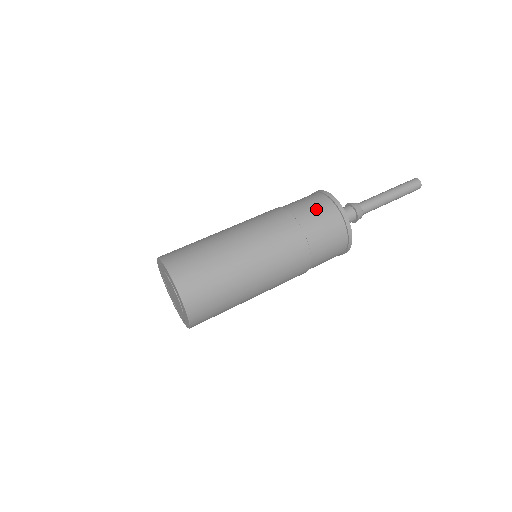
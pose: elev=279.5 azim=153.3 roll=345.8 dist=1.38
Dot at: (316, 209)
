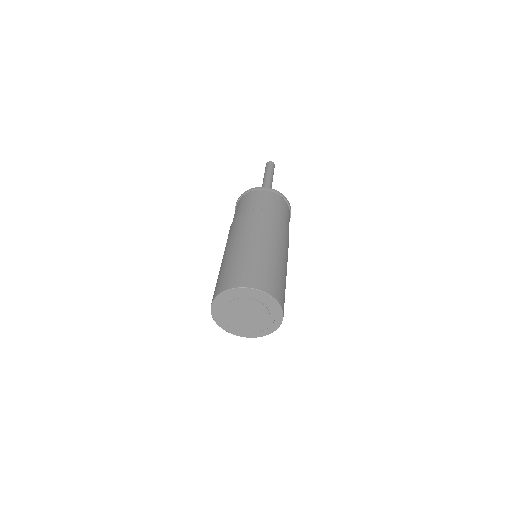
Dot at: (254, 199)
